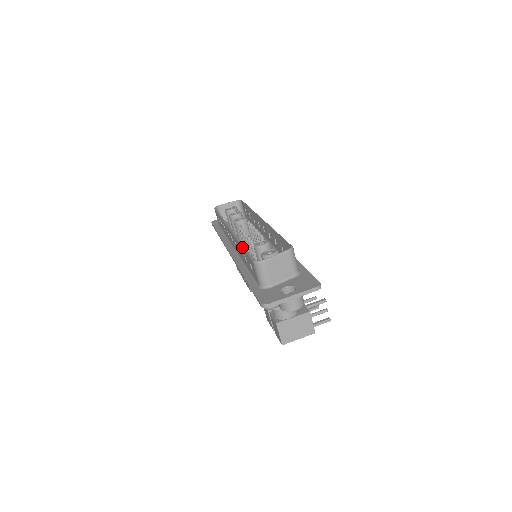
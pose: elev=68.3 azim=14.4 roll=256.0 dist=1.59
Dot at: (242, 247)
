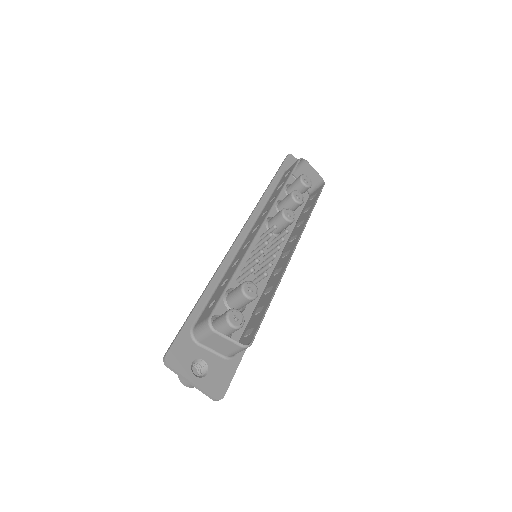
Dot at: (233, 275)
